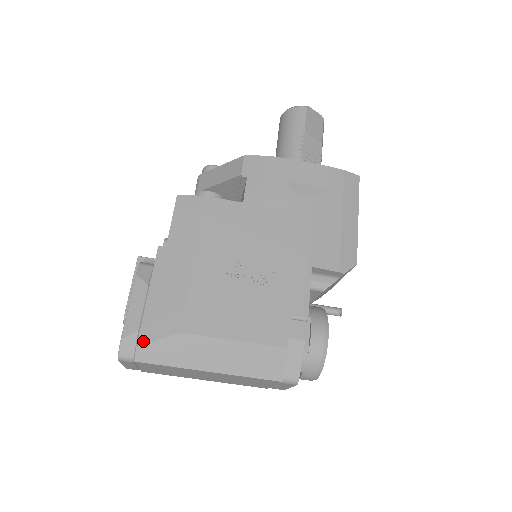
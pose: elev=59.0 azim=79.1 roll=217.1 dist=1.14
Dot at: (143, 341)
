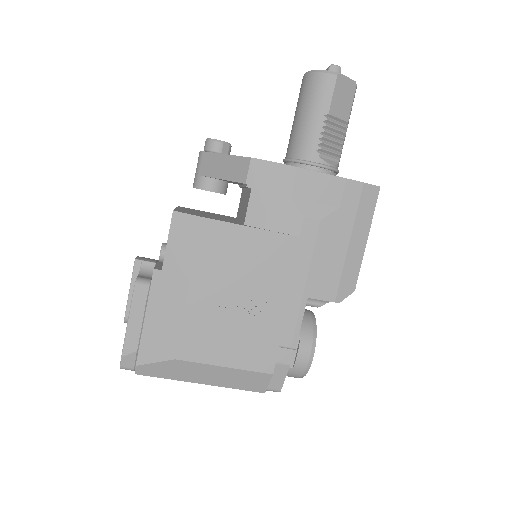
Dot at: (141, 361)
